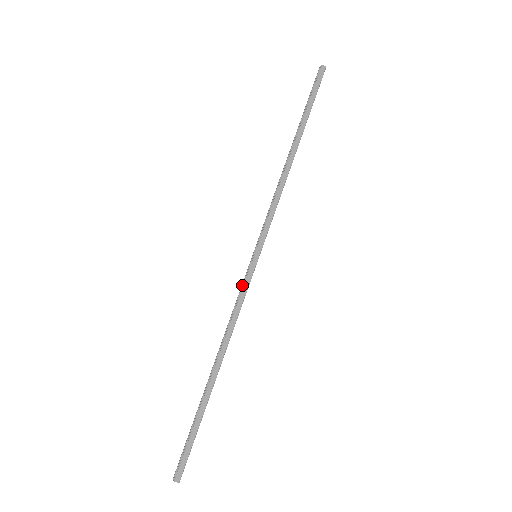
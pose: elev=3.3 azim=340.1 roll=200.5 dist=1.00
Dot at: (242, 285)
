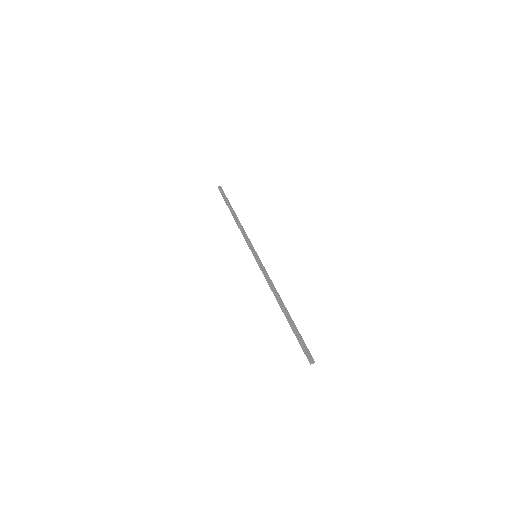
Dot at: (261, 269)
